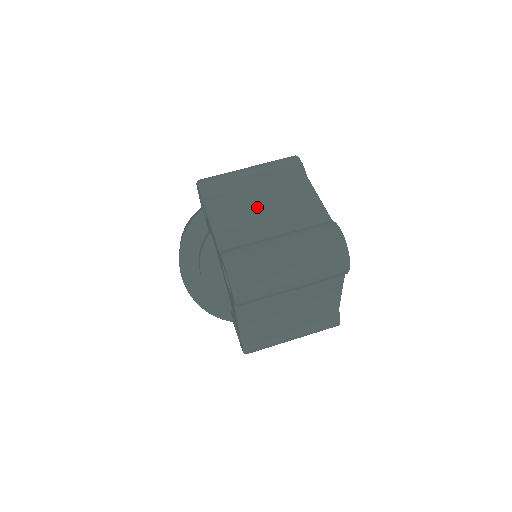
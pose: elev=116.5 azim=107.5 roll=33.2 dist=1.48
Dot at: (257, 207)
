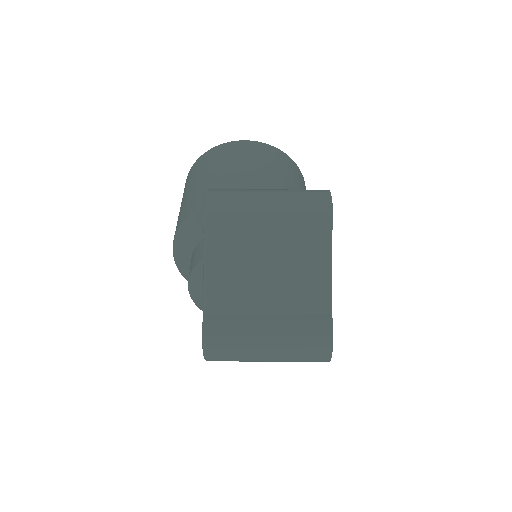
Dot at: (260, 265)
